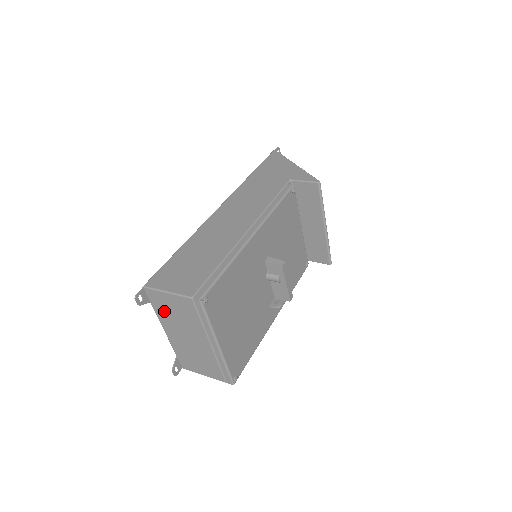
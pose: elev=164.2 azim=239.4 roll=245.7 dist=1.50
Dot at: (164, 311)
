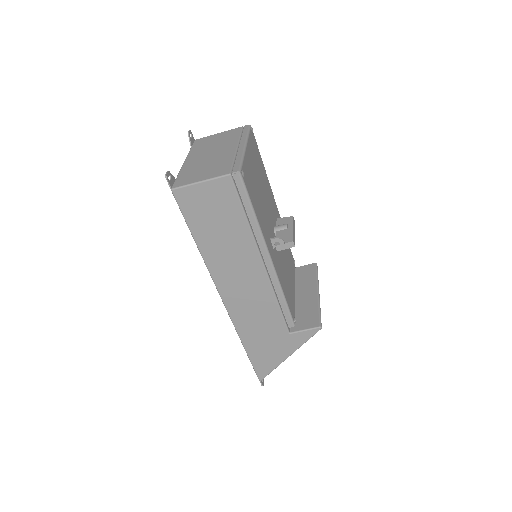
Dot at: (202, 146)
